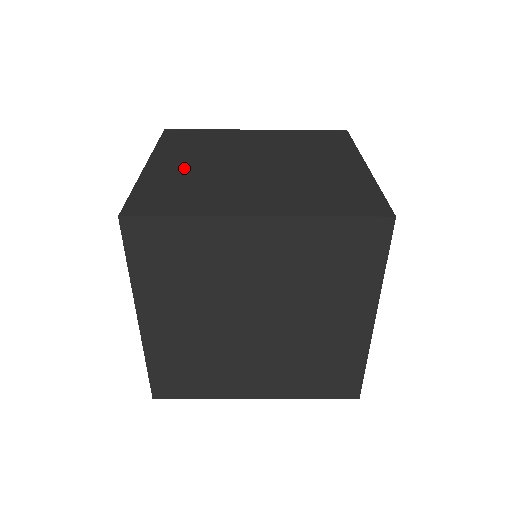
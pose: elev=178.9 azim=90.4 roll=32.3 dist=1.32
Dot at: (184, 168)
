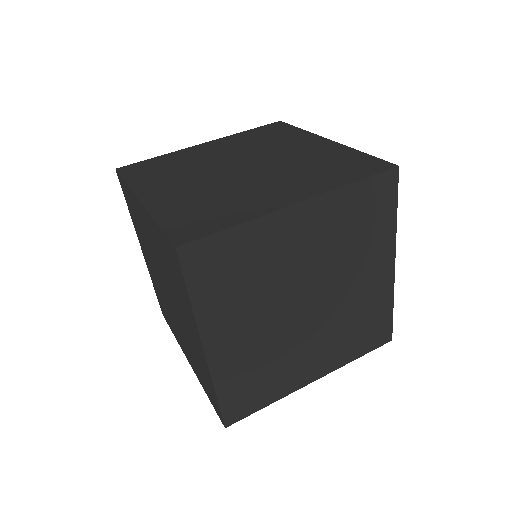
Dot at: (182, 191)
